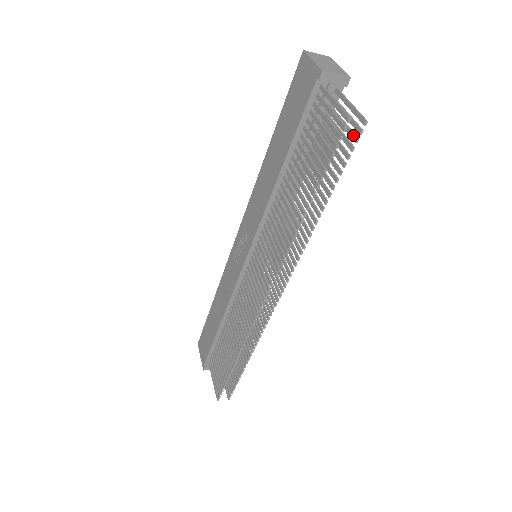
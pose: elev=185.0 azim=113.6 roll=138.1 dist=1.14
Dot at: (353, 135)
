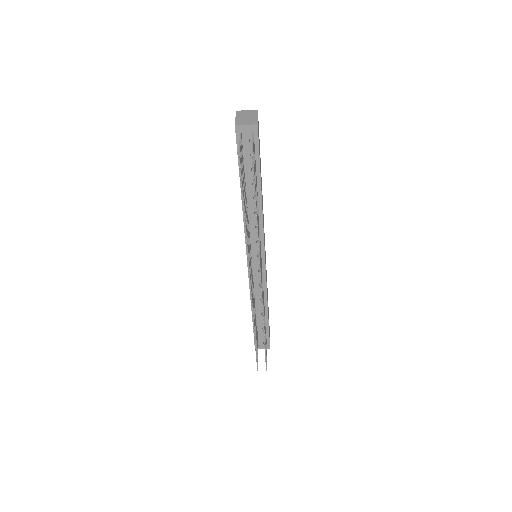
Dot at: (252, 164)
